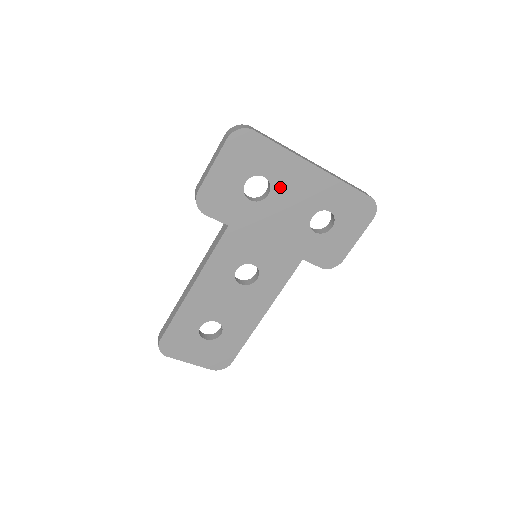
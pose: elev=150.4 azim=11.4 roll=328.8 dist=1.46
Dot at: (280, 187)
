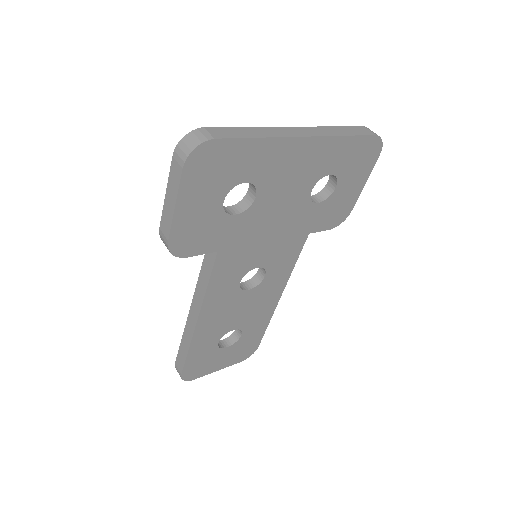
Dot at: (267, 182)
